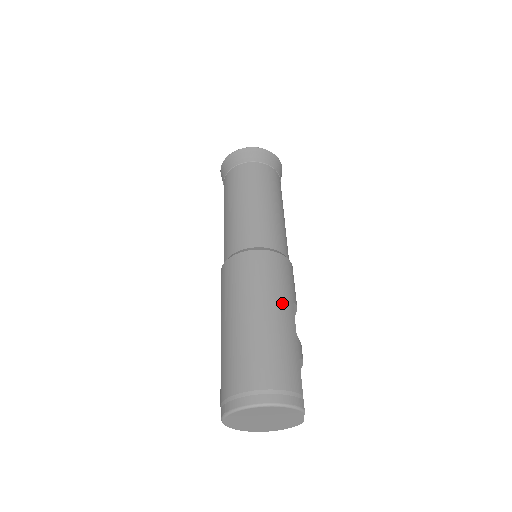
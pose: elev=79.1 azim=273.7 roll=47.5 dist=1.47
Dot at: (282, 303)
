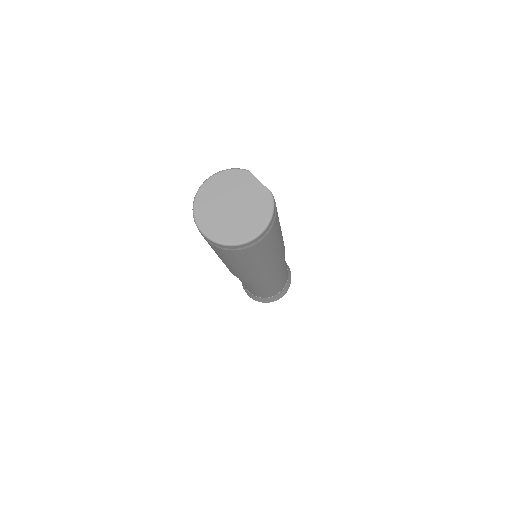
Dot at: occluded
